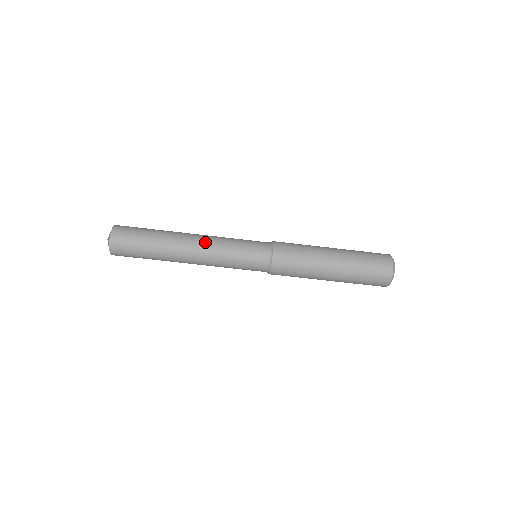
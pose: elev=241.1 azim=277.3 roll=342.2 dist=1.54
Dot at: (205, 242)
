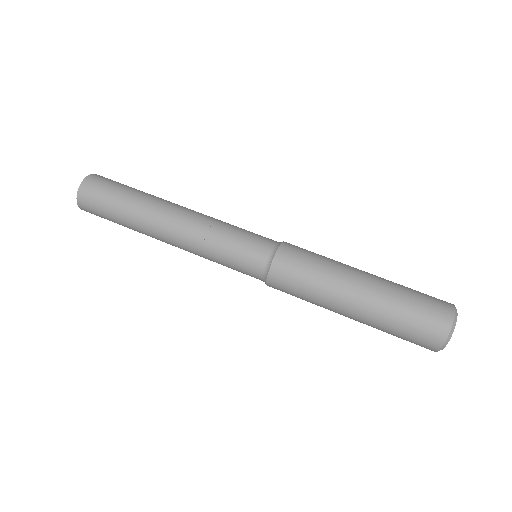
Dot at: (201, 213)
